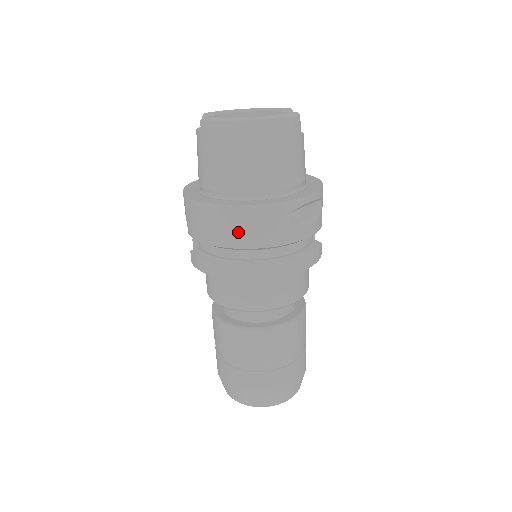
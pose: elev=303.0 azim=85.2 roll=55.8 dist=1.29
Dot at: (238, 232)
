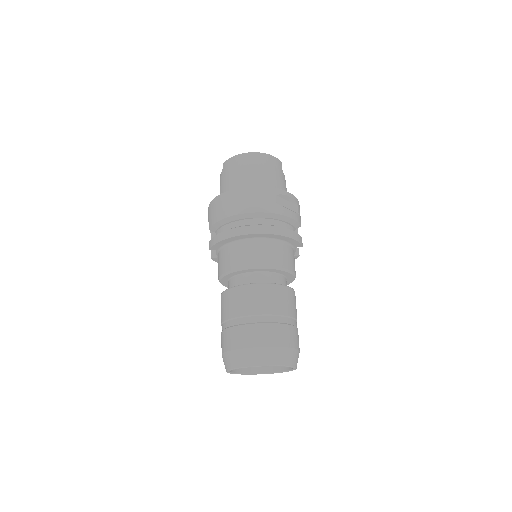
Dot at: (242, 203)
